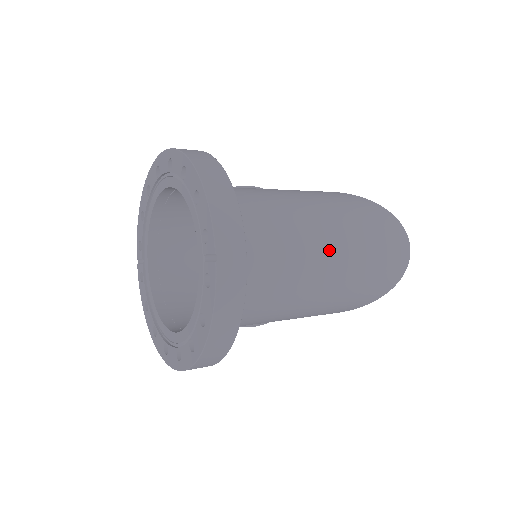
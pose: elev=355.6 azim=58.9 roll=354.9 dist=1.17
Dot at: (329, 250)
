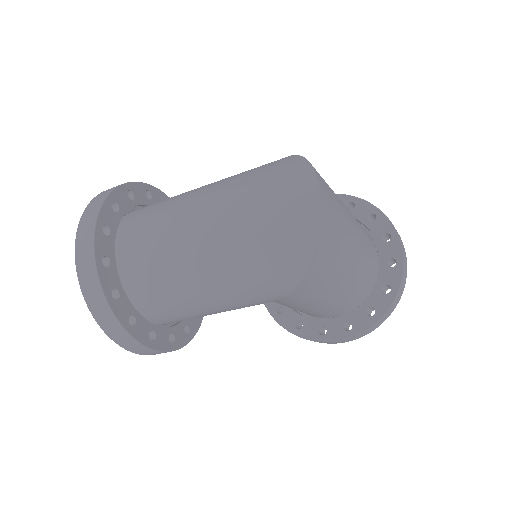
Dot at: (205, 220)
